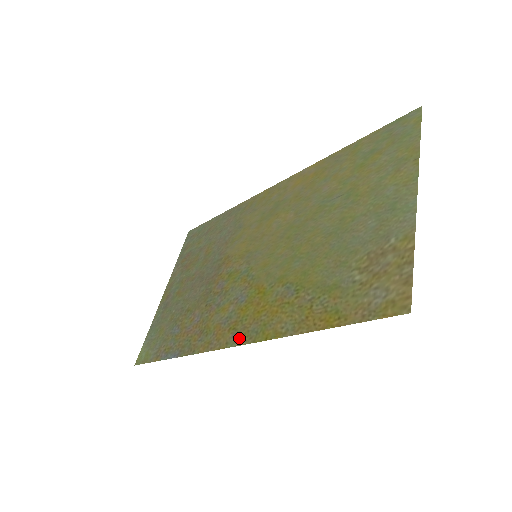
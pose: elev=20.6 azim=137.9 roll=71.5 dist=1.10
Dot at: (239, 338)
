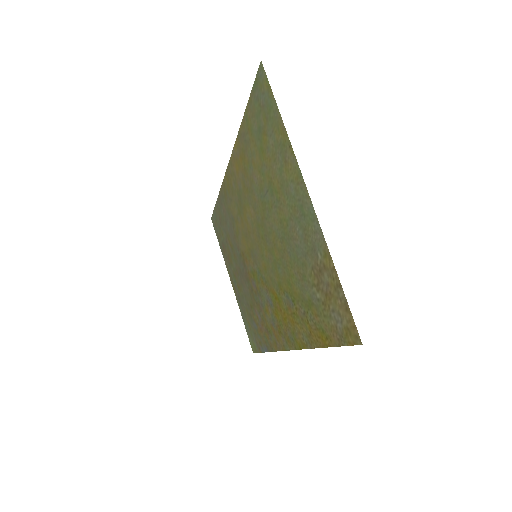
Dot at: (287, 343)
